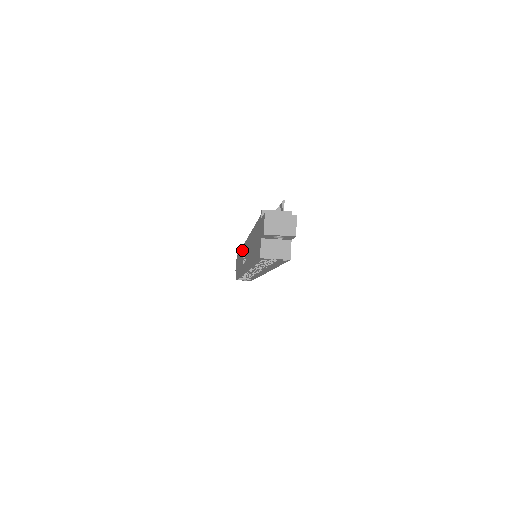
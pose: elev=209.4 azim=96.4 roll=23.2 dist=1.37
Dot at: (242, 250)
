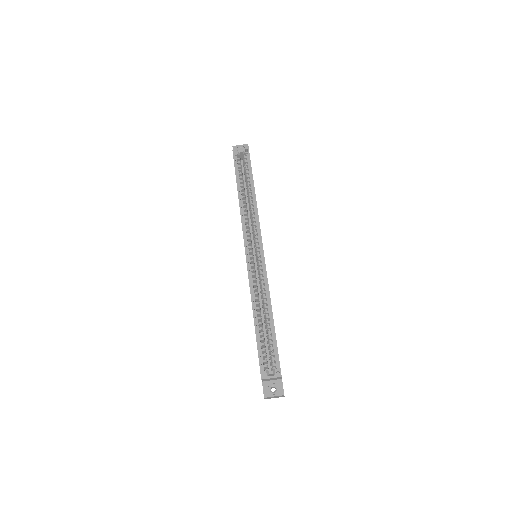
Dot at: occluded
